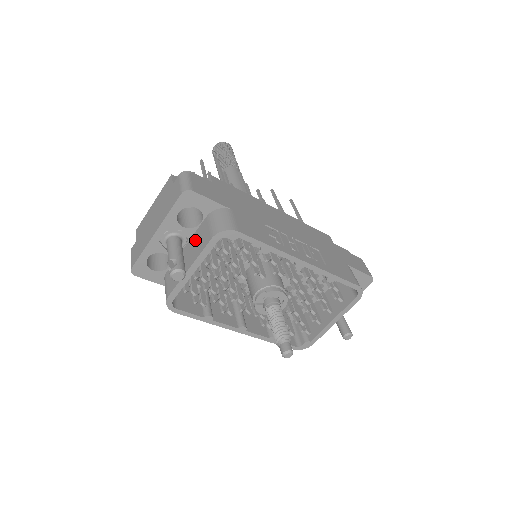
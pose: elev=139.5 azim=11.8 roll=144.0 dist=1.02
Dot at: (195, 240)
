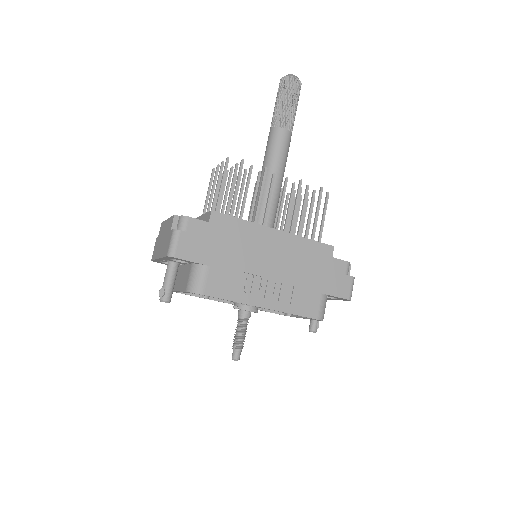
Dot at: (184, 273)
